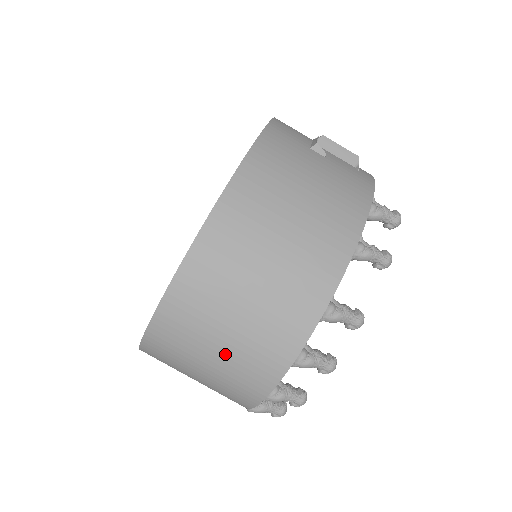
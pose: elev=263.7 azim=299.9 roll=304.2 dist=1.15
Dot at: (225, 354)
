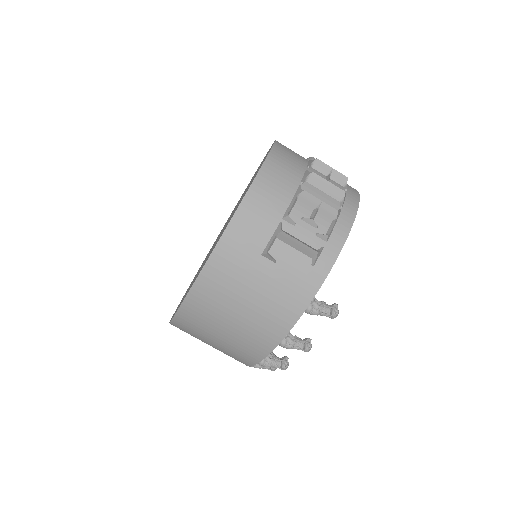
Dot at: occluded
